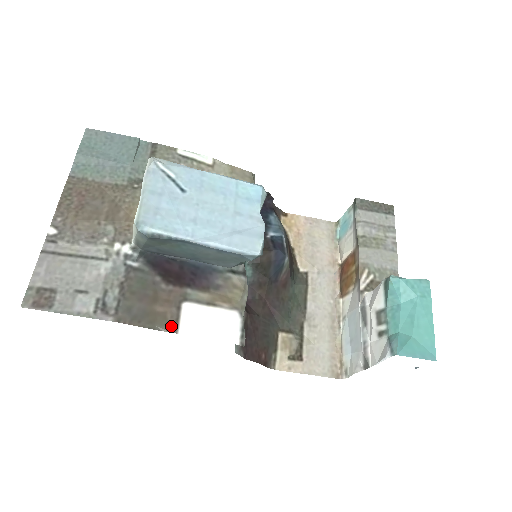
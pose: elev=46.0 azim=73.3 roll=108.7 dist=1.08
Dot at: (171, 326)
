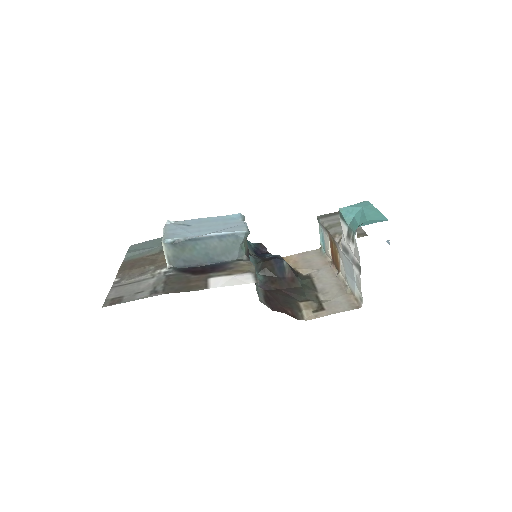
Dot at: (203, 287)
